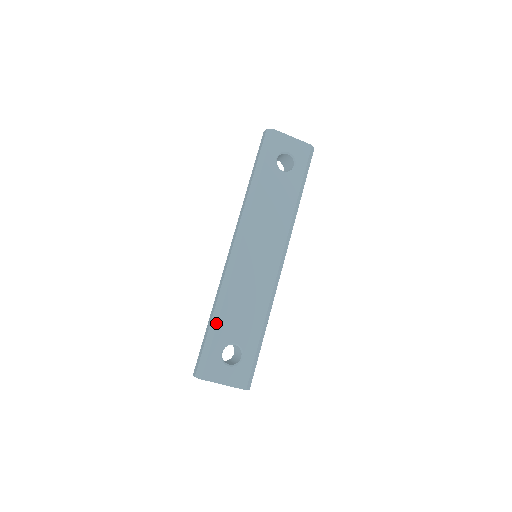
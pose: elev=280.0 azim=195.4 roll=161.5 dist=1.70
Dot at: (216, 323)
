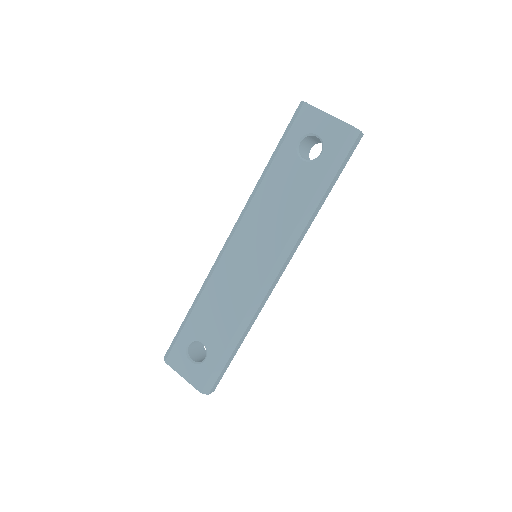
Dot at: (189, 314)
